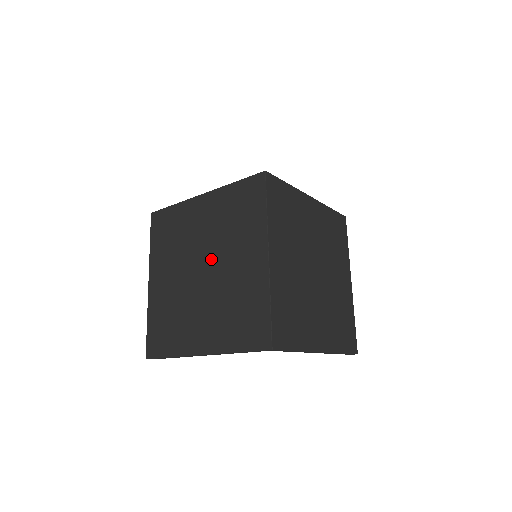
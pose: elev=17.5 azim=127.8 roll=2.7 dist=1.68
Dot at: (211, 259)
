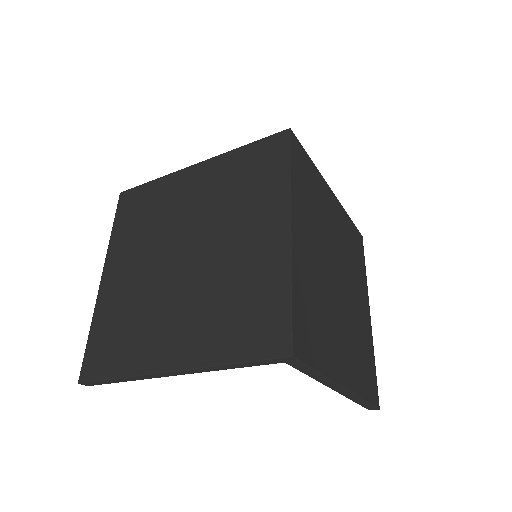
Dot at: (201, 238)
